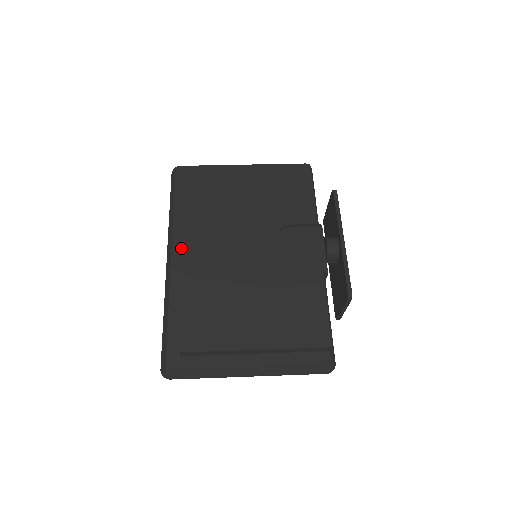
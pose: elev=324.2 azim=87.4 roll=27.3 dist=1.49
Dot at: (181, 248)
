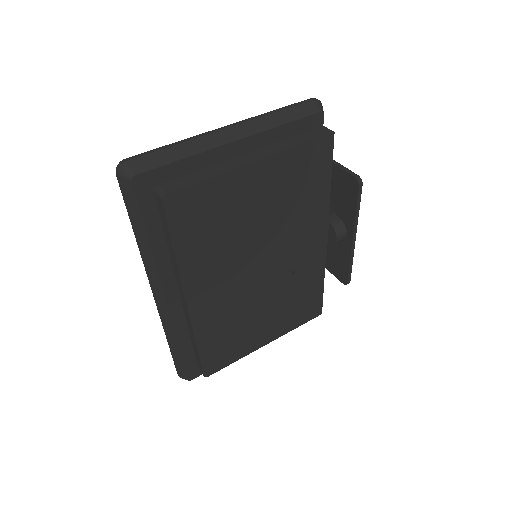
Dot at: (186, 304)
